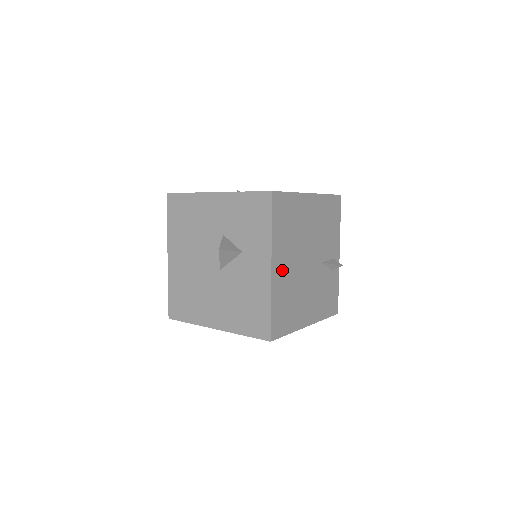
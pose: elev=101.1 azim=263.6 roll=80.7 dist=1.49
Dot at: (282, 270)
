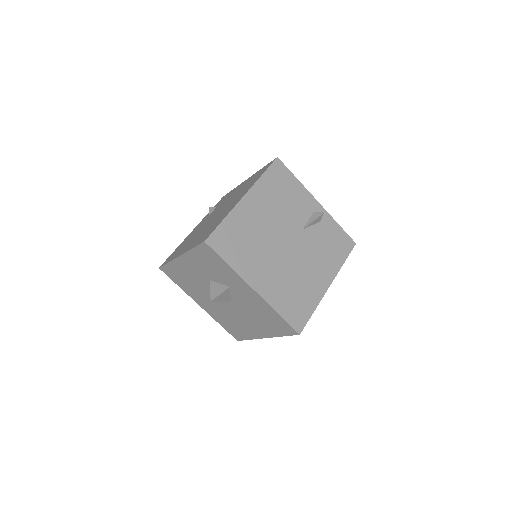
Dot at: (266, 280)
